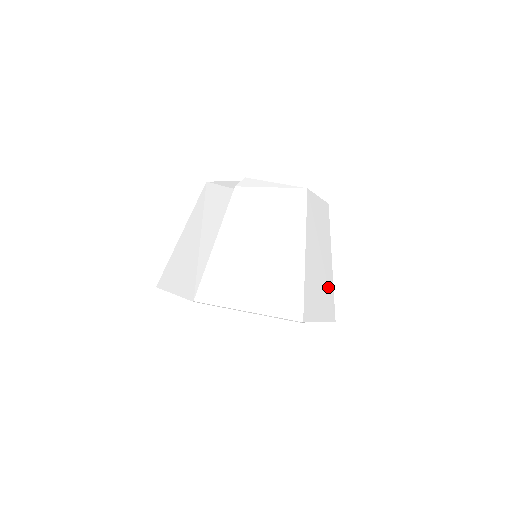
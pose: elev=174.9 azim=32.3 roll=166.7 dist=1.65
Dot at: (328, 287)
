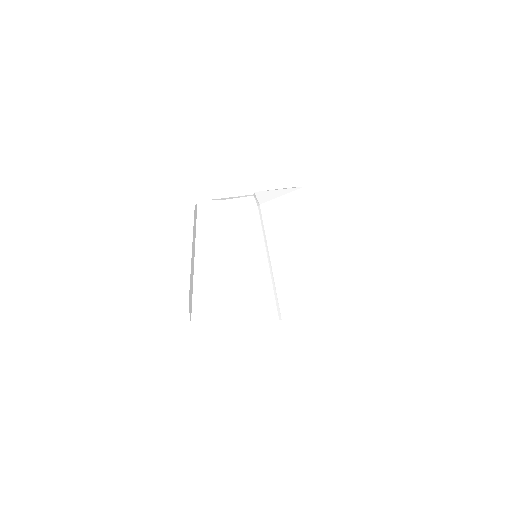
Dot at: occluded
